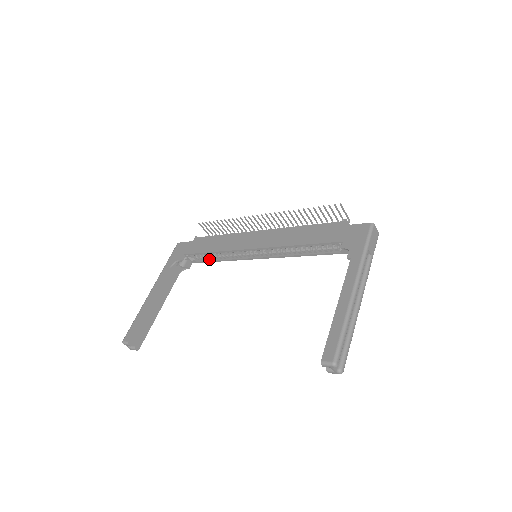
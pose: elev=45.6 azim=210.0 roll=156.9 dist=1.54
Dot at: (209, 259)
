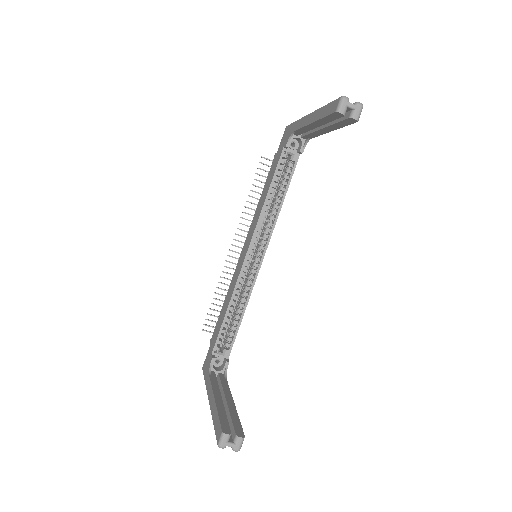
Dot at: (235, 330)
